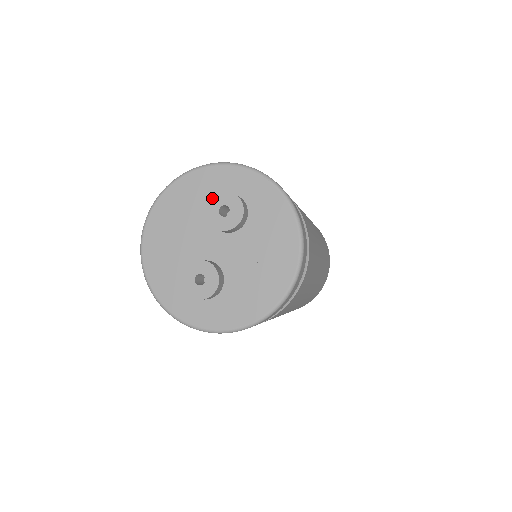
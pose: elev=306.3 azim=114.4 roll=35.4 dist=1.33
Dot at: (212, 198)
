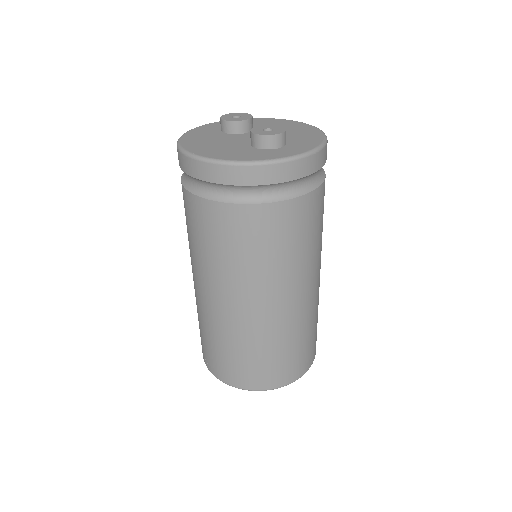
Dot at: (221, 117)
